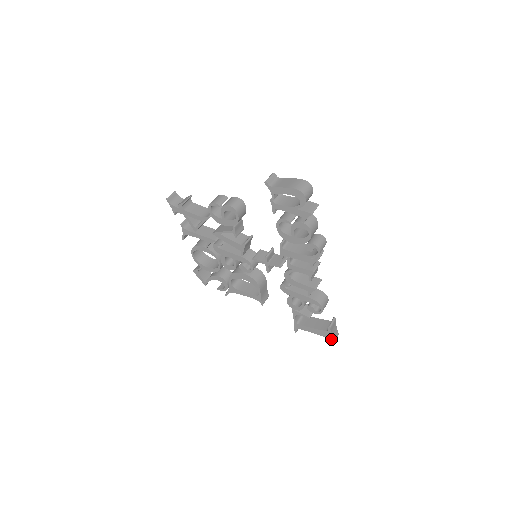
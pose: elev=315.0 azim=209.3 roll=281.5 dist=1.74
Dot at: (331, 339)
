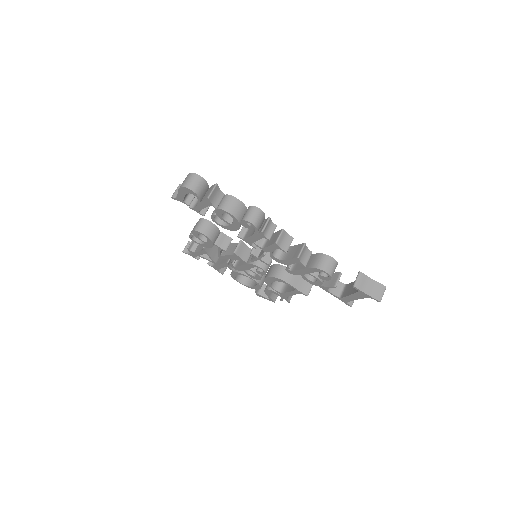
Dot at: (371, 297)
